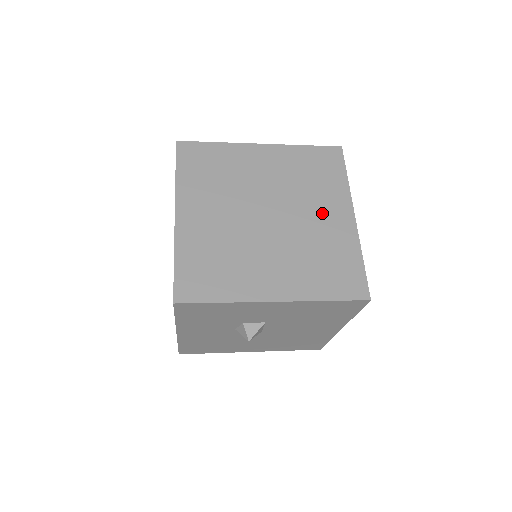
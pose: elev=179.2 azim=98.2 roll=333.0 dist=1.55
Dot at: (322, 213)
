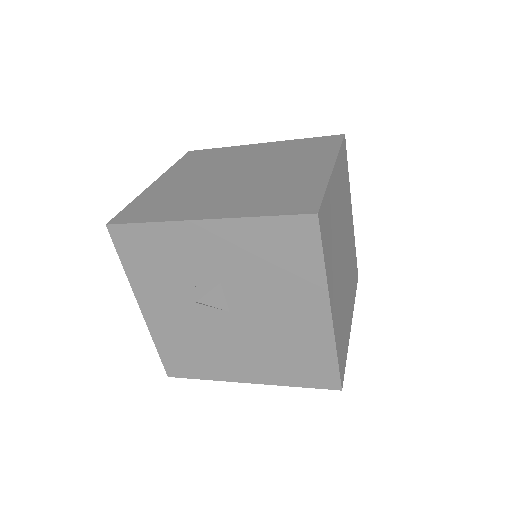
Dot at: (296, 168)
